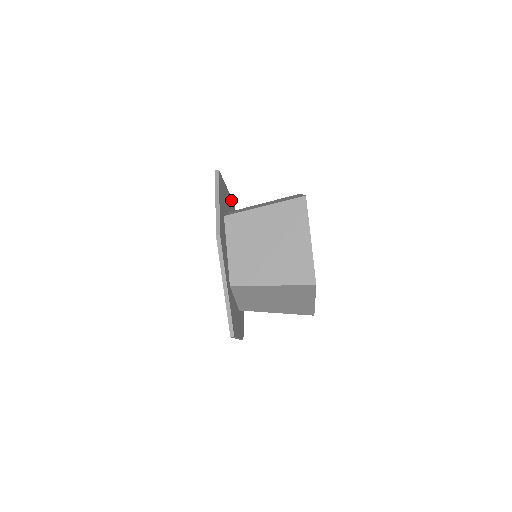
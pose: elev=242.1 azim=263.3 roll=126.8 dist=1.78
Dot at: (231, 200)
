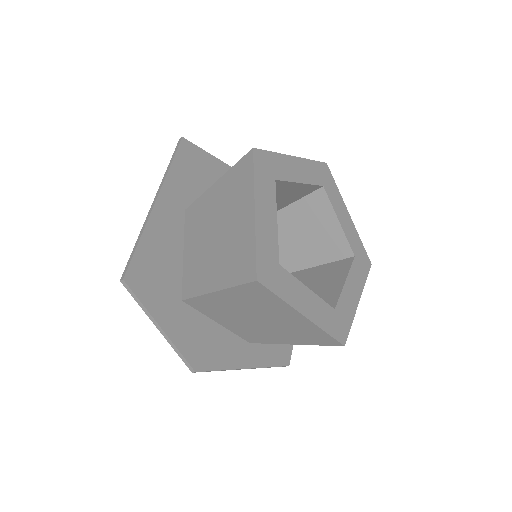
Dot at: (173, 173)
